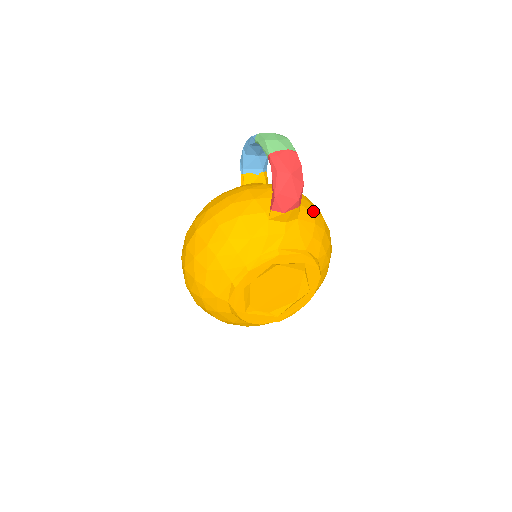
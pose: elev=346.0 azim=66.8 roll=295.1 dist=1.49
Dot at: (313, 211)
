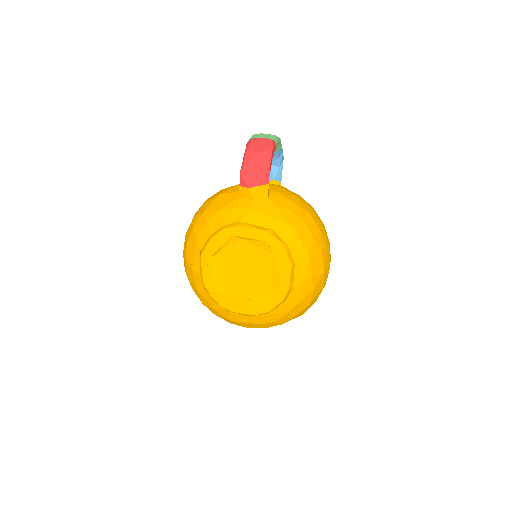
Dot at: (295, 202)
